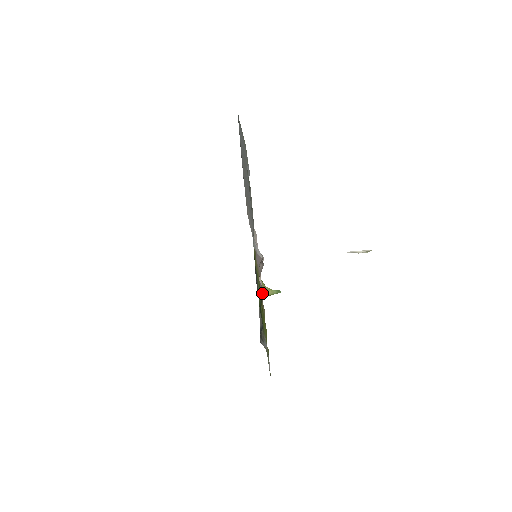
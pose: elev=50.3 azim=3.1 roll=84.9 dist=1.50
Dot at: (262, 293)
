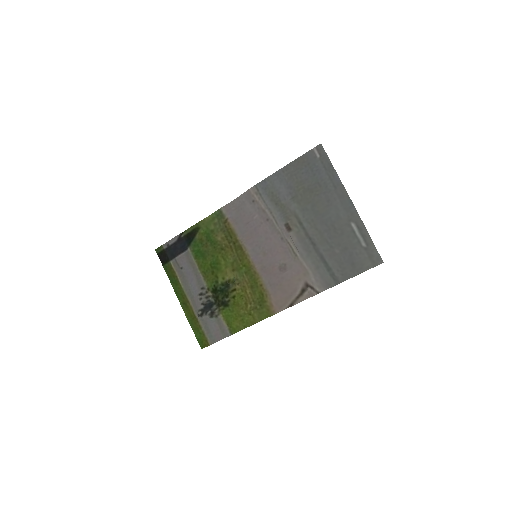
Dot at: (239, 283)
